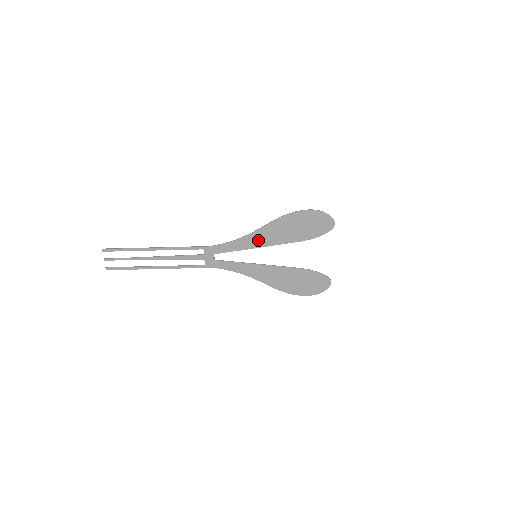
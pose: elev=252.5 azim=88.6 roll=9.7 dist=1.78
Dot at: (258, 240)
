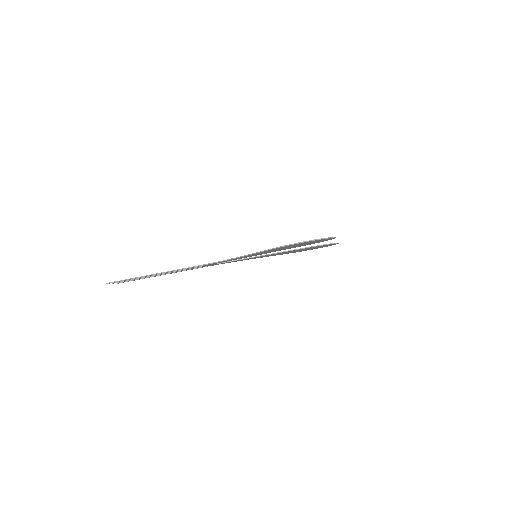
Dot at: (254, 255)
